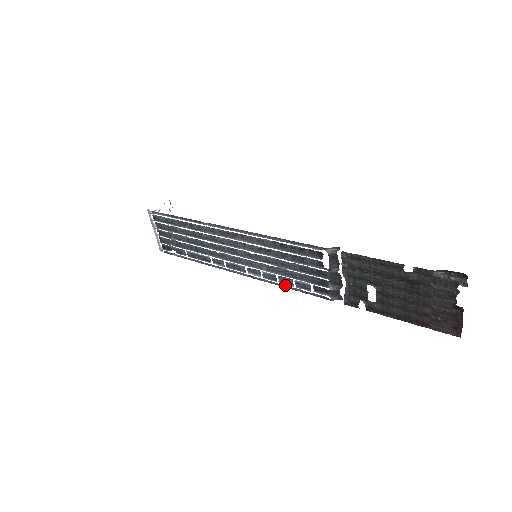
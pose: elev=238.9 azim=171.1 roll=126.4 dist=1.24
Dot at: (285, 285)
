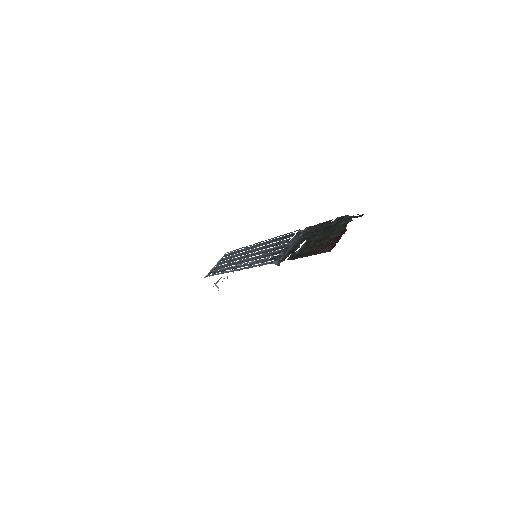
Dot at: (255, 265)
